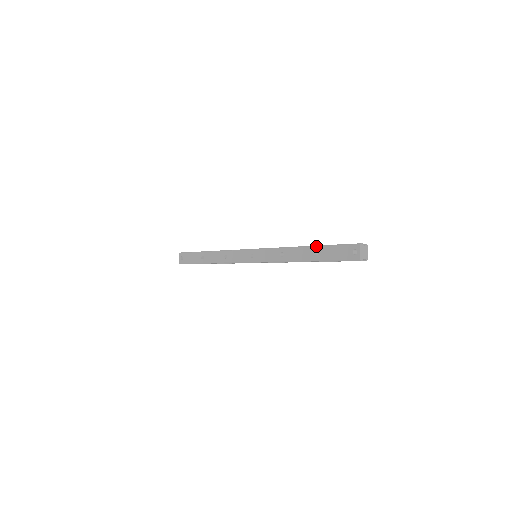
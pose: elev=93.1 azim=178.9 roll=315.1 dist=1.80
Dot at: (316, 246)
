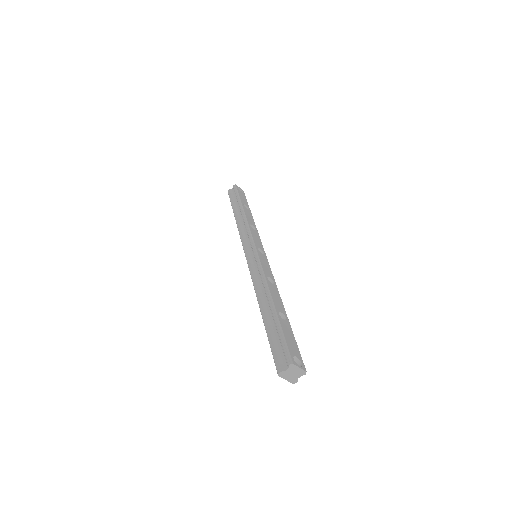
Dot at: occluded
